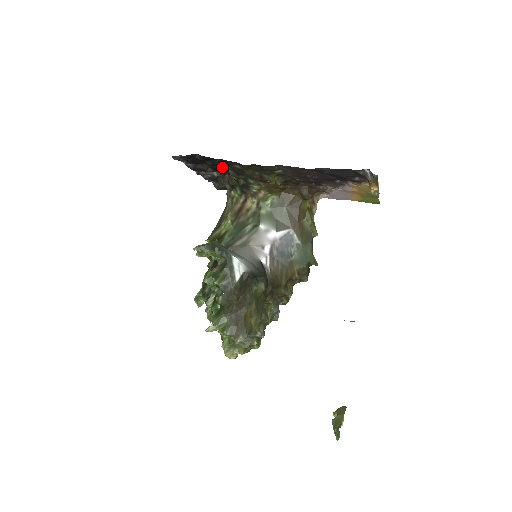
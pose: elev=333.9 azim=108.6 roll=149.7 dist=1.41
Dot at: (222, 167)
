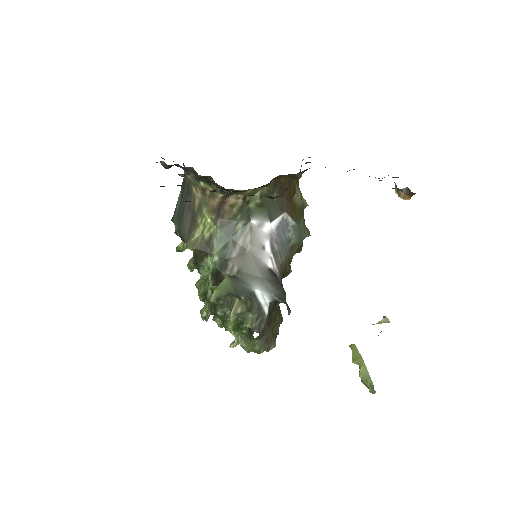
Dot at: occluded
